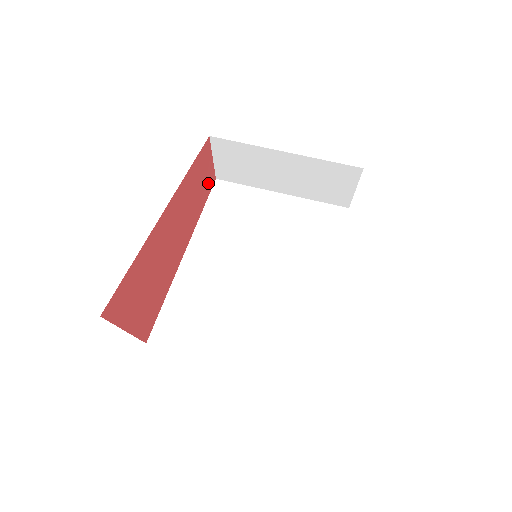
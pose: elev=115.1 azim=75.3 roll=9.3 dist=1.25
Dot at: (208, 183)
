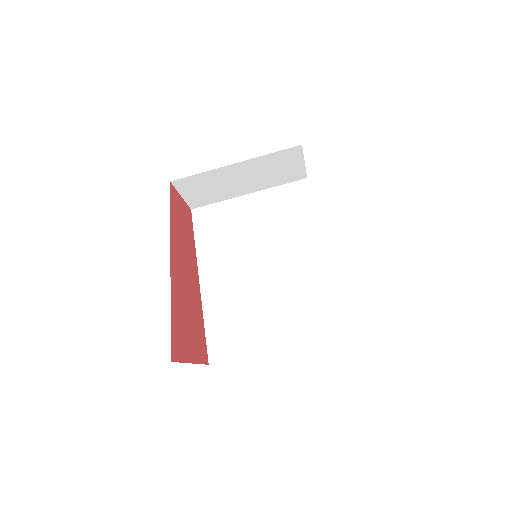
Dot at: (187, 217)
